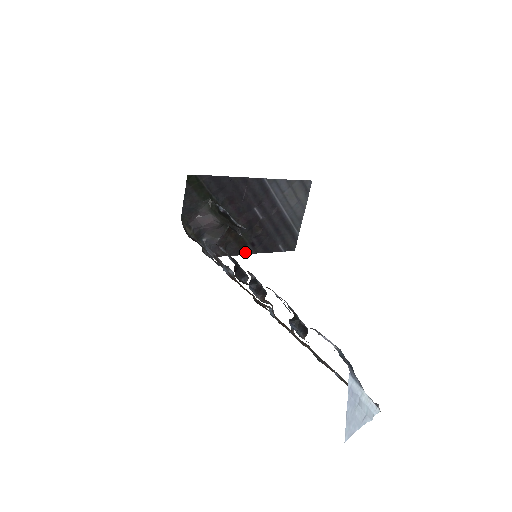
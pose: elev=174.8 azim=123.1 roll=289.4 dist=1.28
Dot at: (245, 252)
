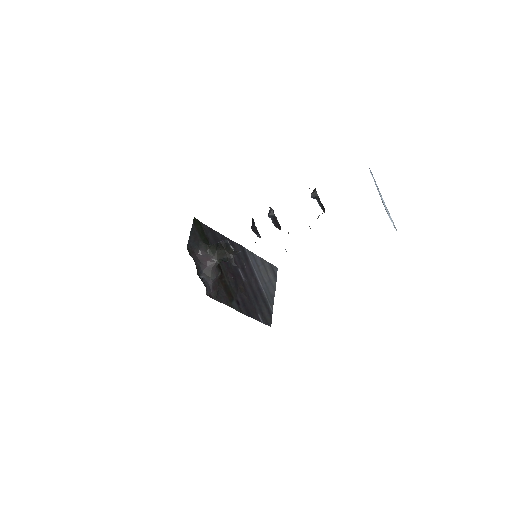
Dot at: (232, 306)
